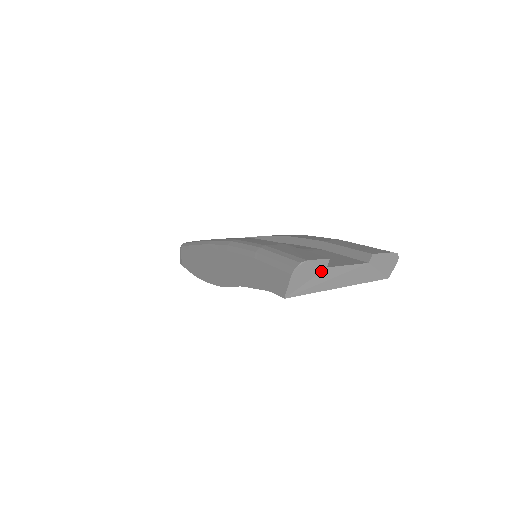
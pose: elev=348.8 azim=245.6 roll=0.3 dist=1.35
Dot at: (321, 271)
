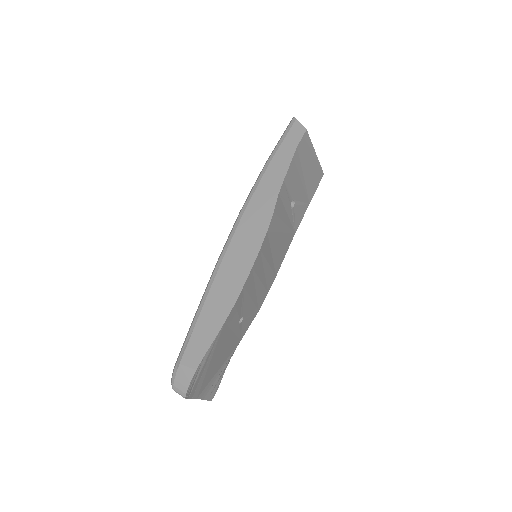
Dot at: occluded
